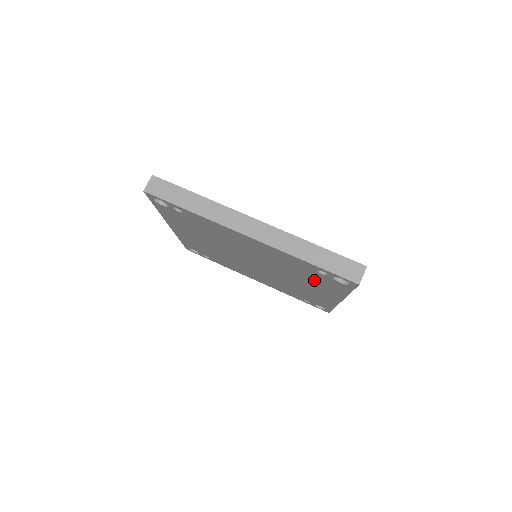
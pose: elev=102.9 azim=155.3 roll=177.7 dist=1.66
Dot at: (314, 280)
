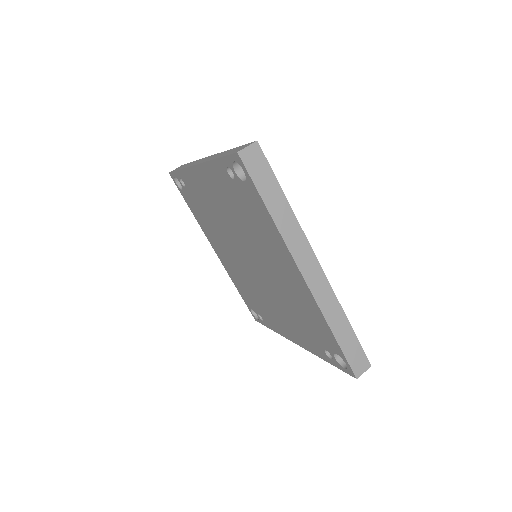
Dot at: (255, 221)
